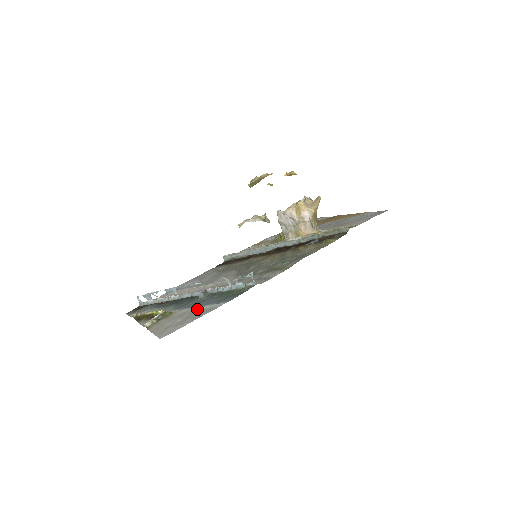
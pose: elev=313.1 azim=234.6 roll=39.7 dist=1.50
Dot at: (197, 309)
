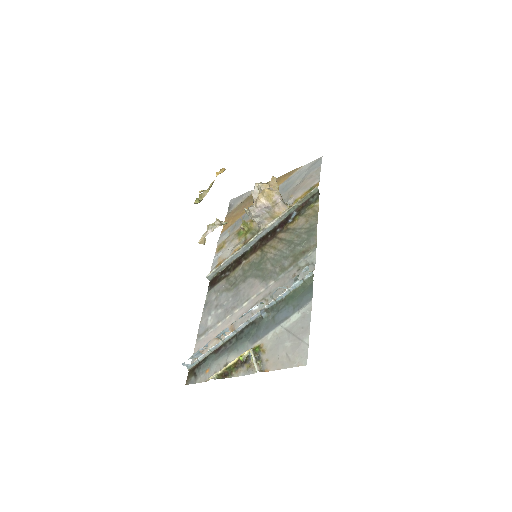
Dot at: (287, 325)
